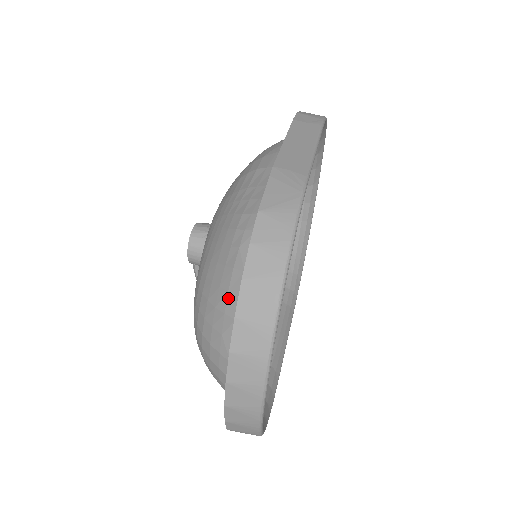
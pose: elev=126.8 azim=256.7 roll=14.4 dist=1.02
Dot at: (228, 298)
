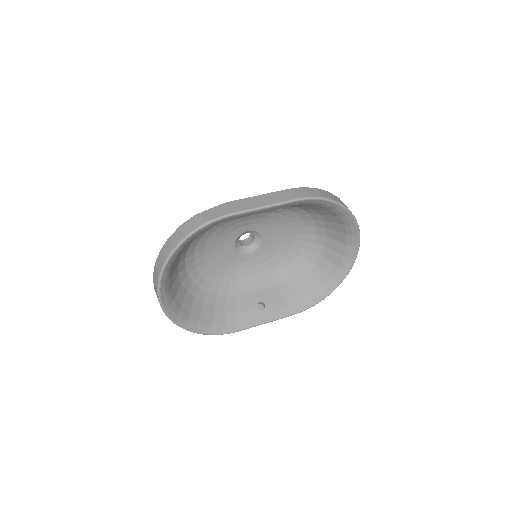
Dot at: occluded
